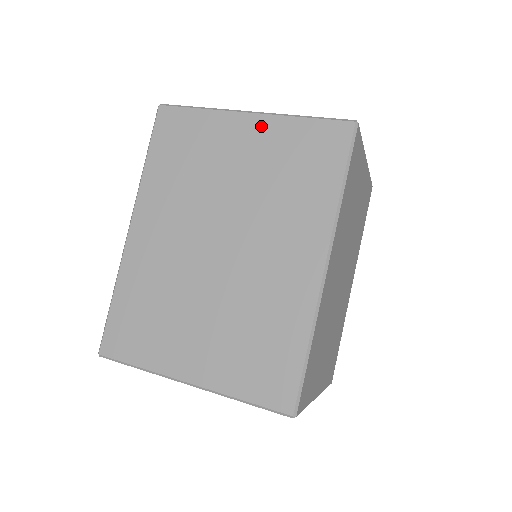
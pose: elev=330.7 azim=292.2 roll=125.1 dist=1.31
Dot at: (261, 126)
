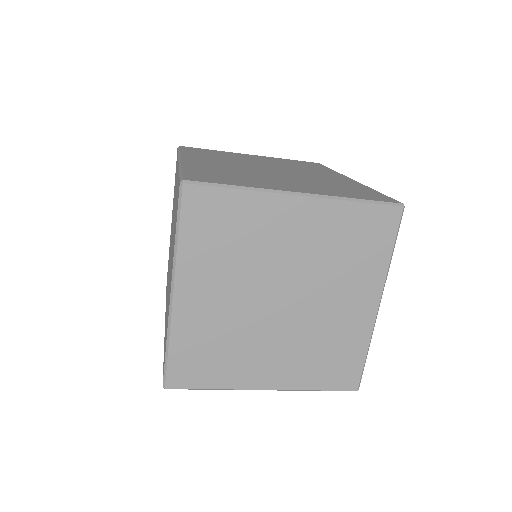
Dot at: (263, 157)
